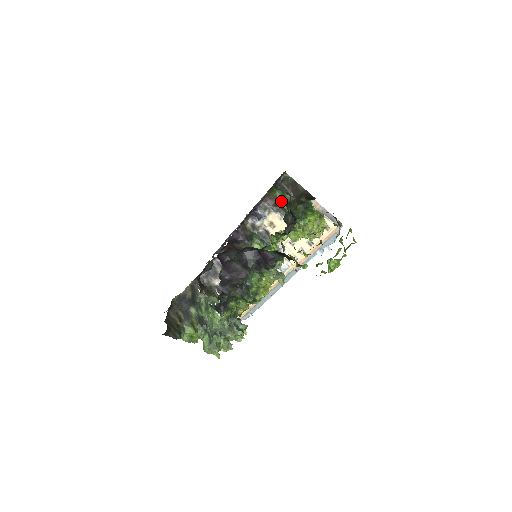
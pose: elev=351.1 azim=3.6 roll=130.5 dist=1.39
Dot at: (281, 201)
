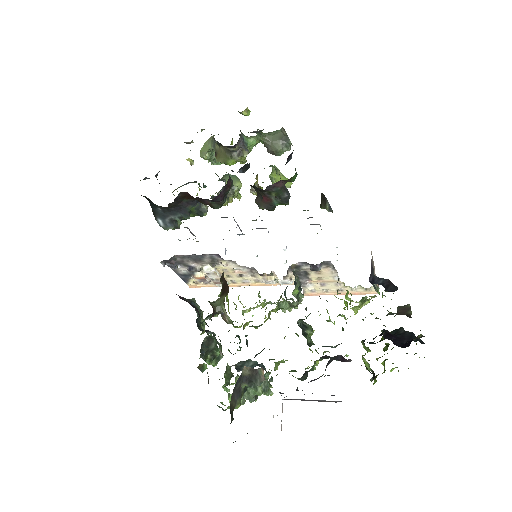
Dot at: occluded
